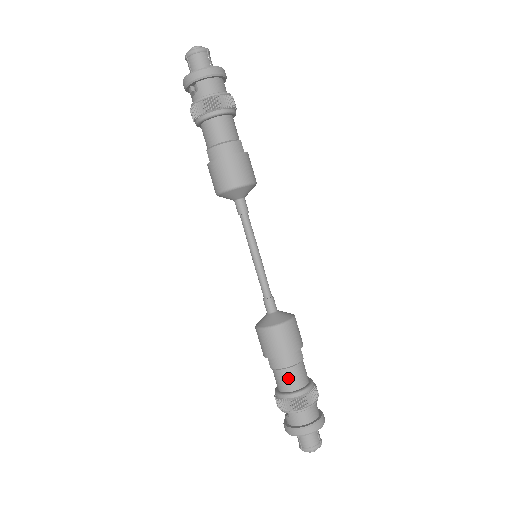
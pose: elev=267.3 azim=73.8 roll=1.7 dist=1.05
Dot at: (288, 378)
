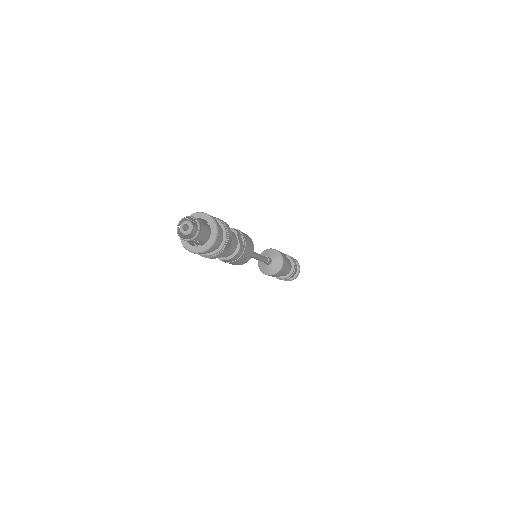
Dot at: occluded
